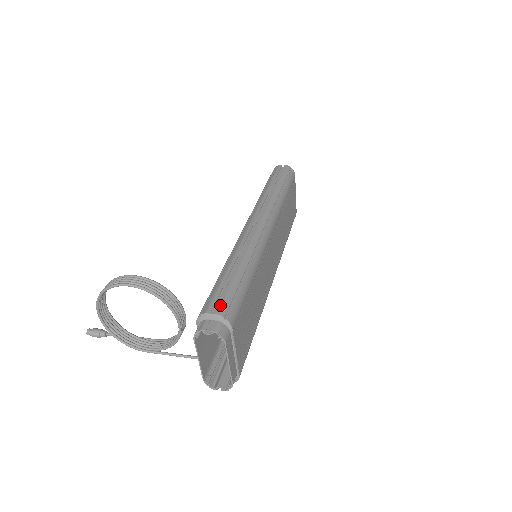
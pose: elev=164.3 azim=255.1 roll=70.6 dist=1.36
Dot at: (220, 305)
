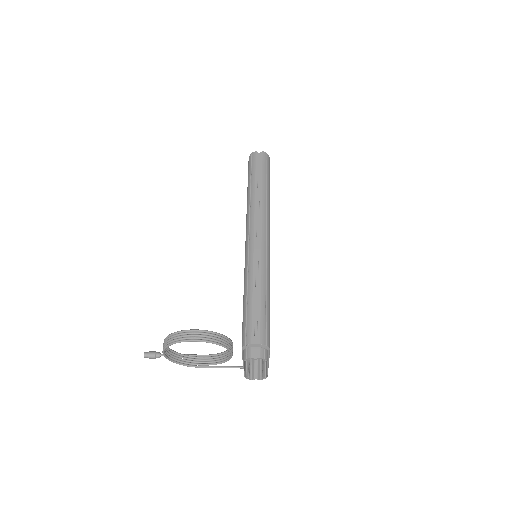
Dot at: (259, 335)
